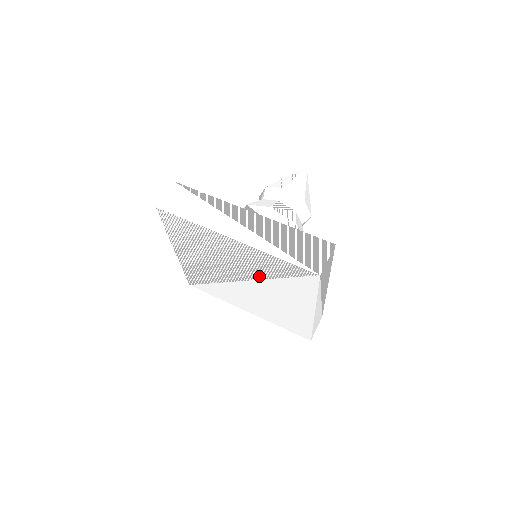
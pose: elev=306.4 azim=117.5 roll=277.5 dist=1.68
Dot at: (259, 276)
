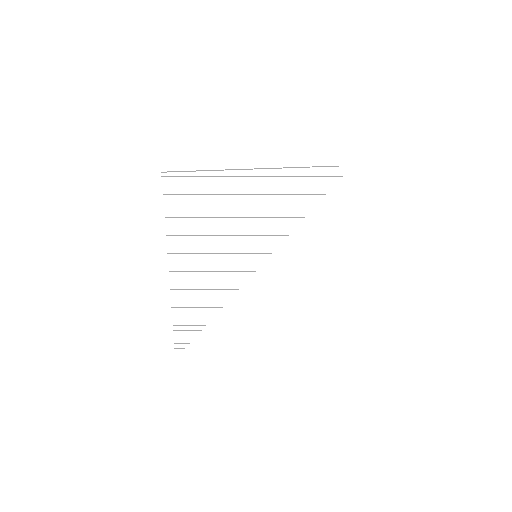
Dot at: (287, 229)
